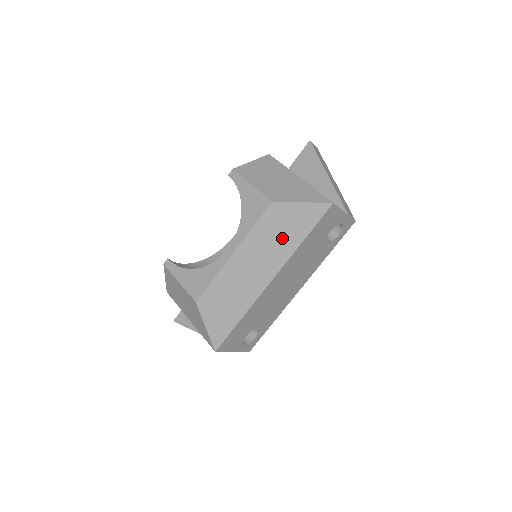
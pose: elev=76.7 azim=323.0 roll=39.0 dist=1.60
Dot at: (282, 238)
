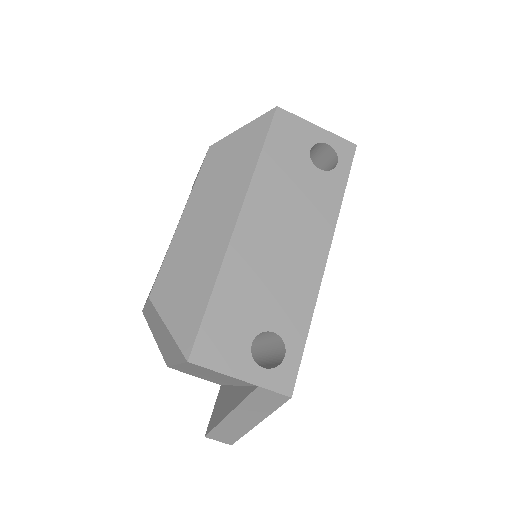
Dot at: (233, 170)
